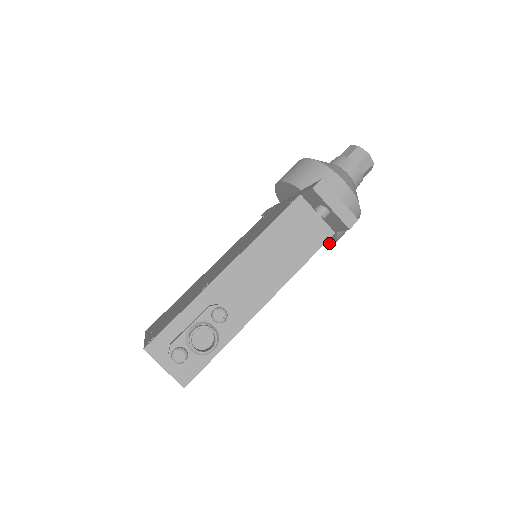
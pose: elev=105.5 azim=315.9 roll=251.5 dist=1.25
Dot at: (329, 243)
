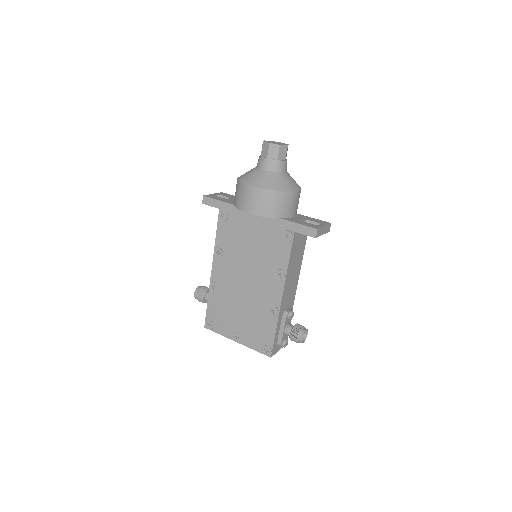
Dot at: occluded
